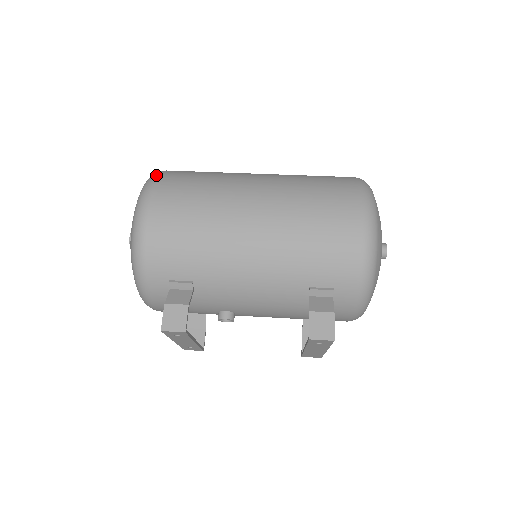
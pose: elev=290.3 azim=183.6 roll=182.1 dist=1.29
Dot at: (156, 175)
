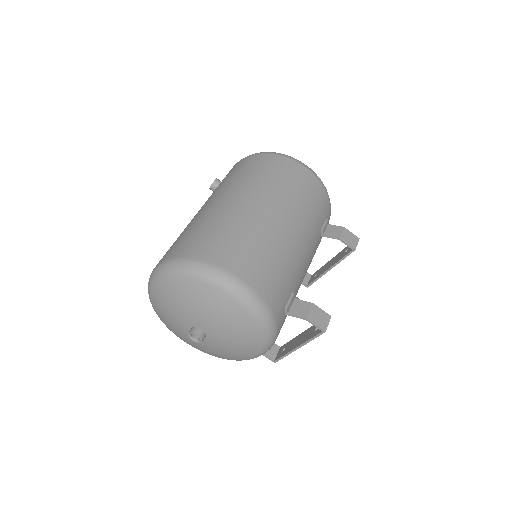
Dot at: (193, 261)
